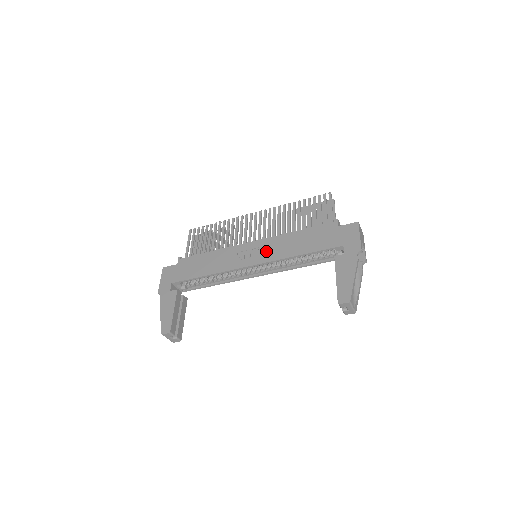
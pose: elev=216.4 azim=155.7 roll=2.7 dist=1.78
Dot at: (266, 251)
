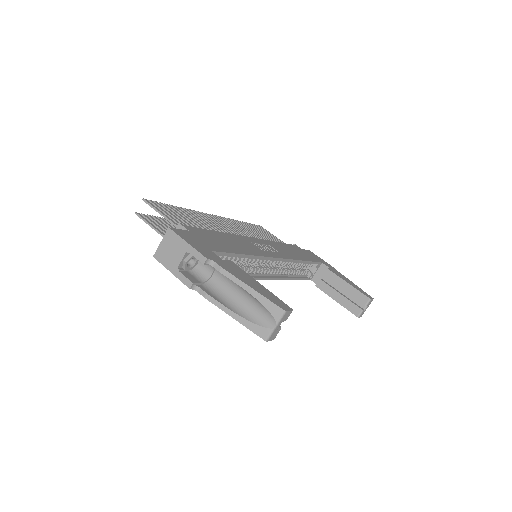
Dot at: (276, 249)
